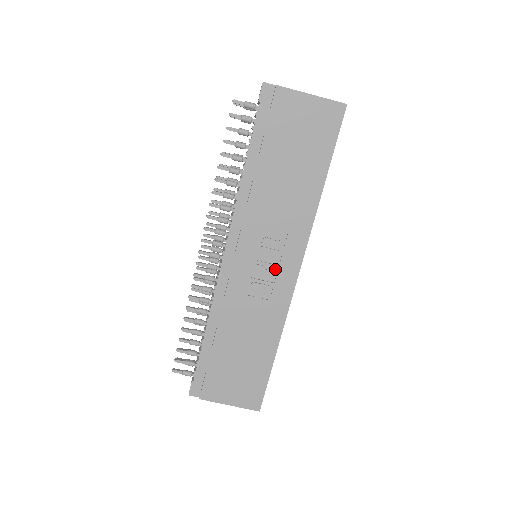
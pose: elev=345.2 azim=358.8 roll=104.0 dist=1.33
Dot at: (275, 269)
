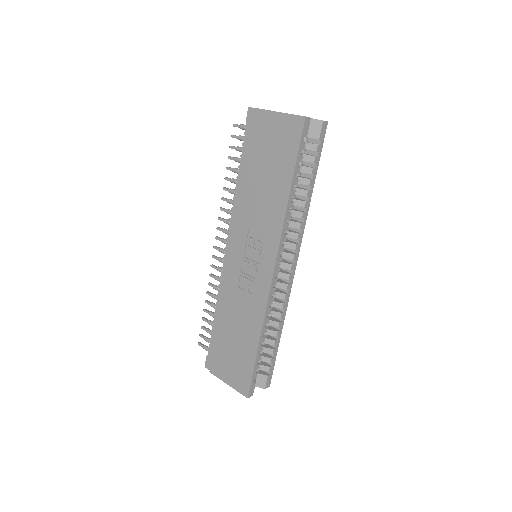
Dot at: (257, 267)
